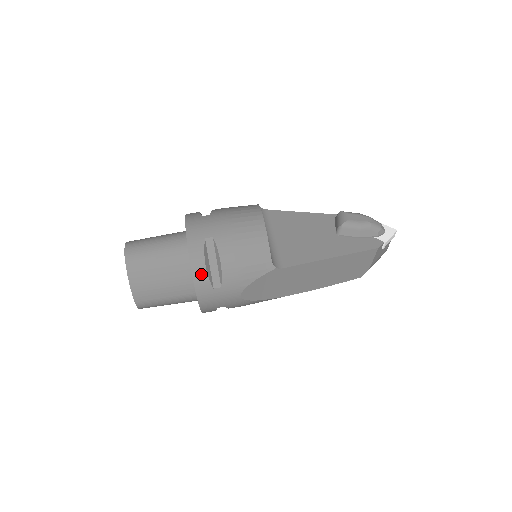
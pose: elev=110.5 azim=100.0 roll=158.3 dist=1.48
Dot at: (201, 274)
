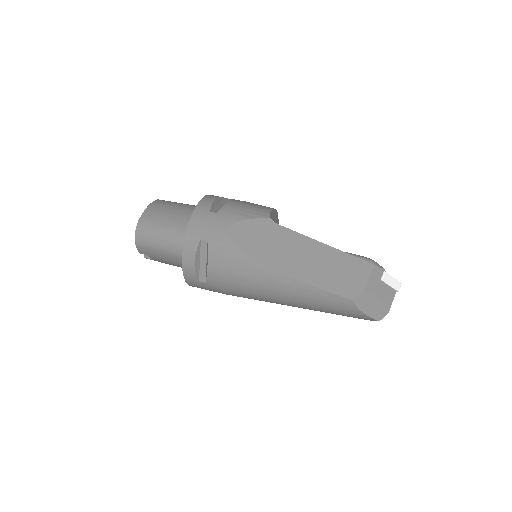
Dot at: (208, 201)
